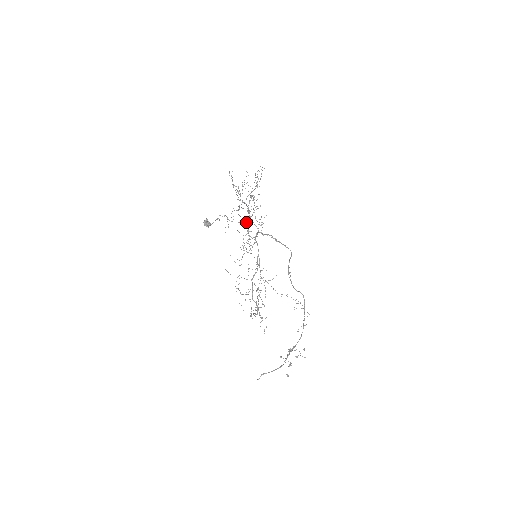
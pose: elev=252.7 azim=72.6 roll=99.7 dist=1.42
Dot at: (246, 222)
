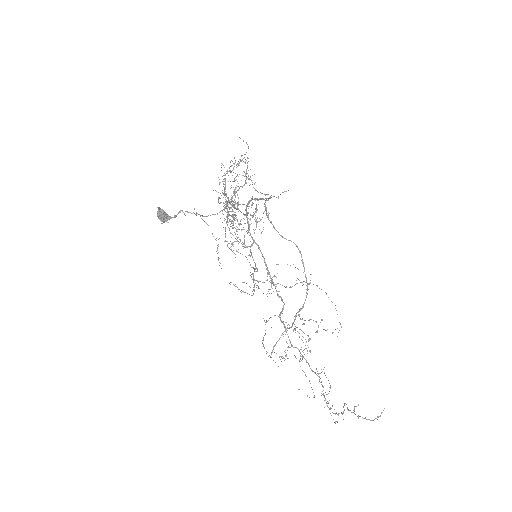
Dot at: (227, 210)
